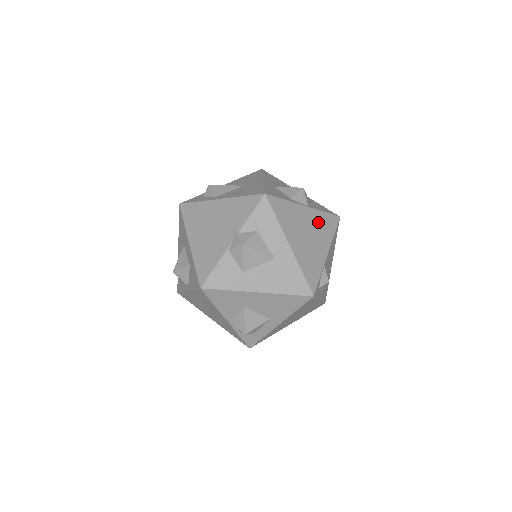
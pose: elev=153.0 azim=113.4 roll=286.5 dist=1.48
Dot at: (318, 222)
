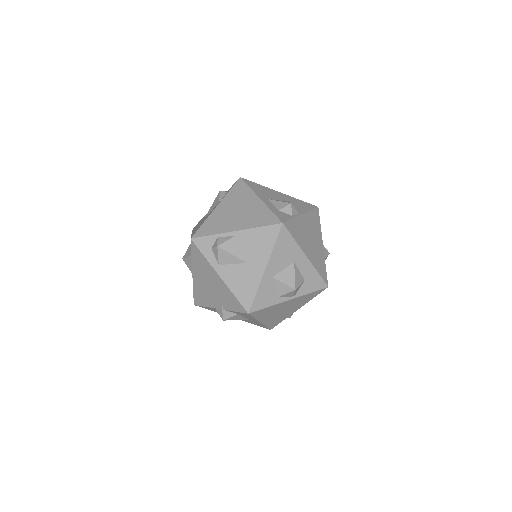
Dot at: (299, 301)
